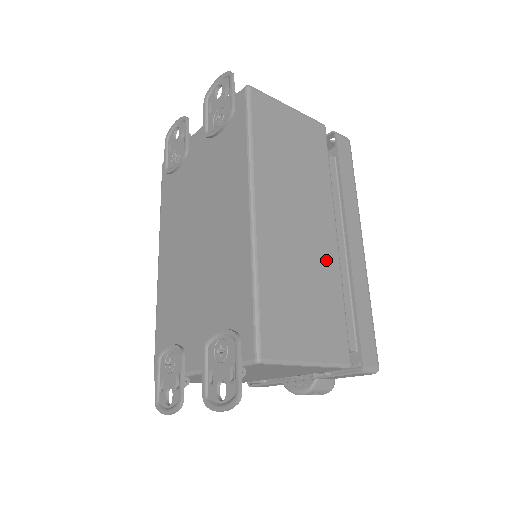
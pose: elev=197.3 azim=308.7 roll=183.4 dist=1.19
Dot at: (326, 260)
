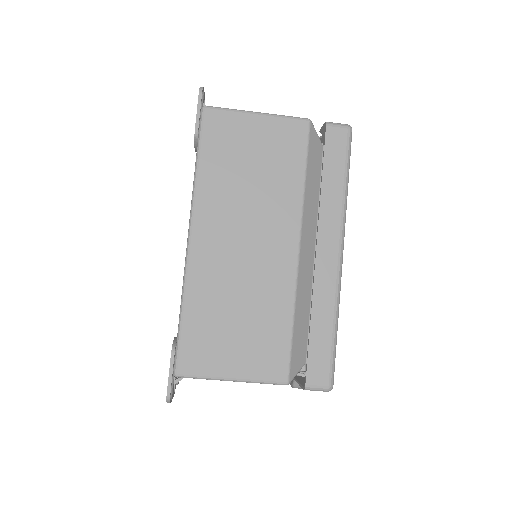
Dot at: (276, 279)
